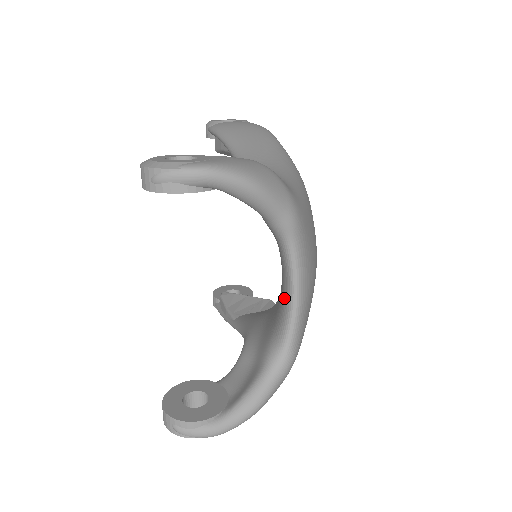
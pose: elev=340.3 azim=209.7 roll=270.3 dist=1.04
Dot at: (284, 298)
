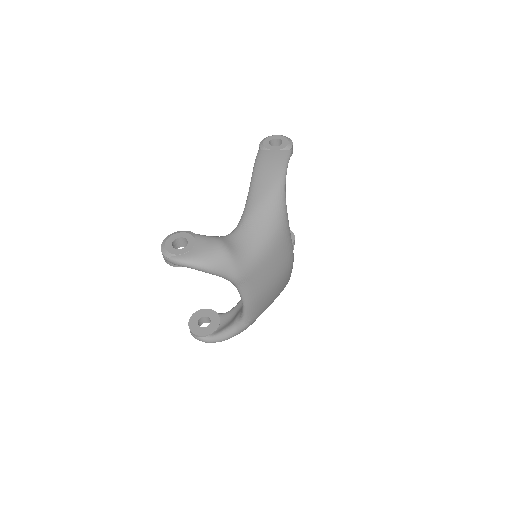
Dot at: occluded
